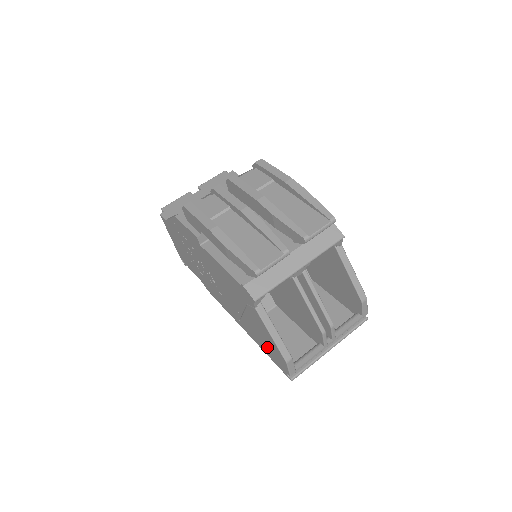
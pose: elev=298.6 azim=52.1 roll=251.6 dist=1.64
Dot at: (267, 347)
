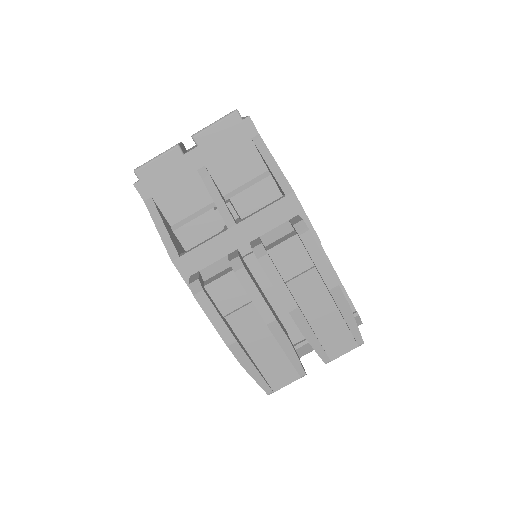
Dot at: occluded
